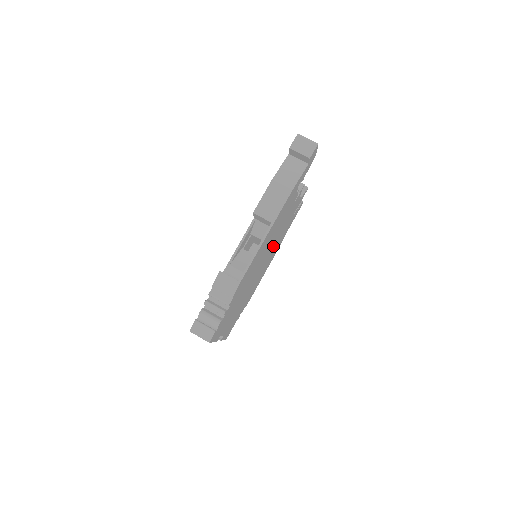
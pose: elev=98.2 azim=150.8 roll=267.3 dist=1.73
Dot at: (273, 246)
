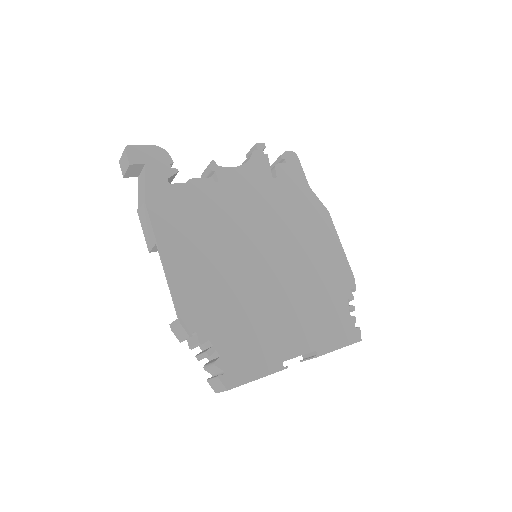
Dot at: (269, 228)
